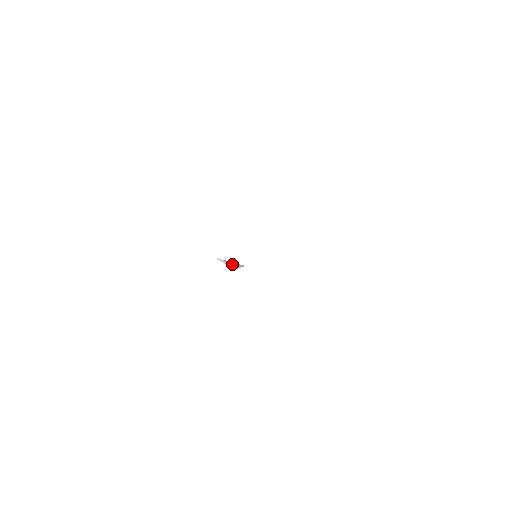
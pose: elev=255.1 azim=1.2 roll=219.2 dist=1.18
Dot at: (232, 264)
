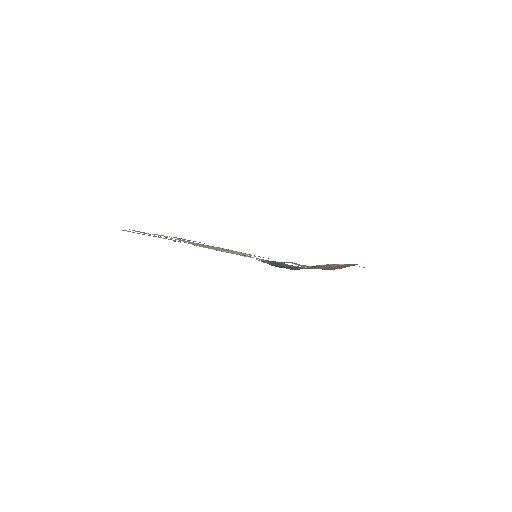
Dot at: (243, 255)
